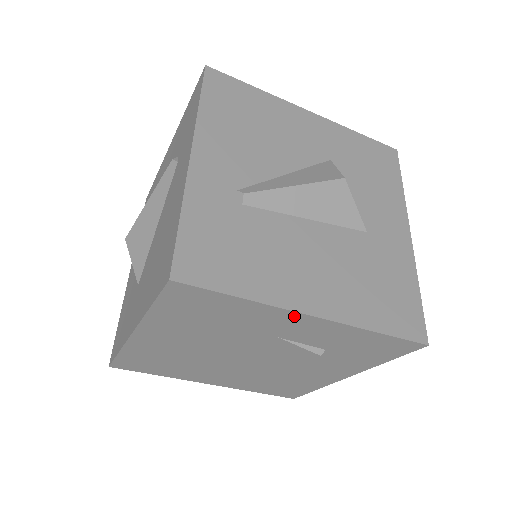
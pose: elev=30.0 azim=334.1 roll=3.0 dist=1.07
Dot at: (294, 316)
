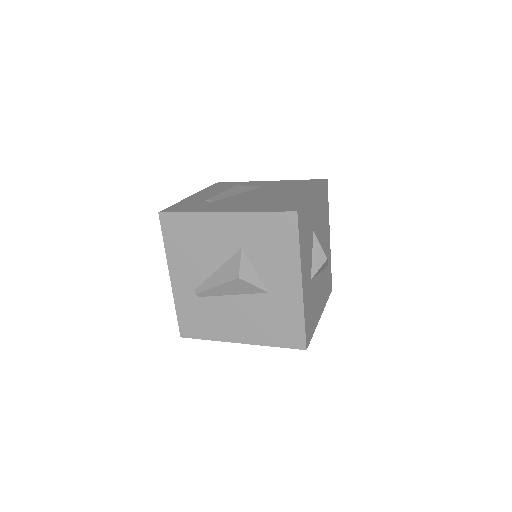
Dot at: occluded
